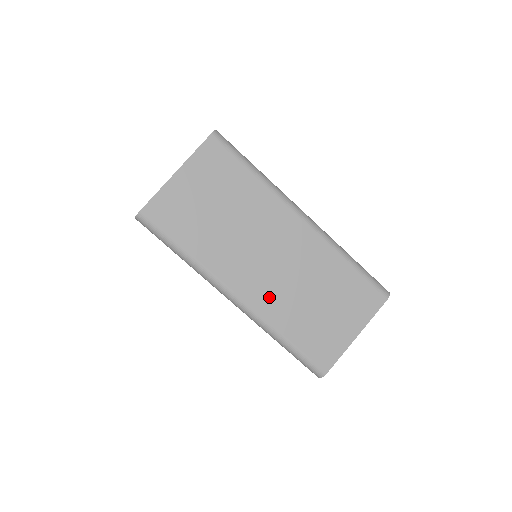
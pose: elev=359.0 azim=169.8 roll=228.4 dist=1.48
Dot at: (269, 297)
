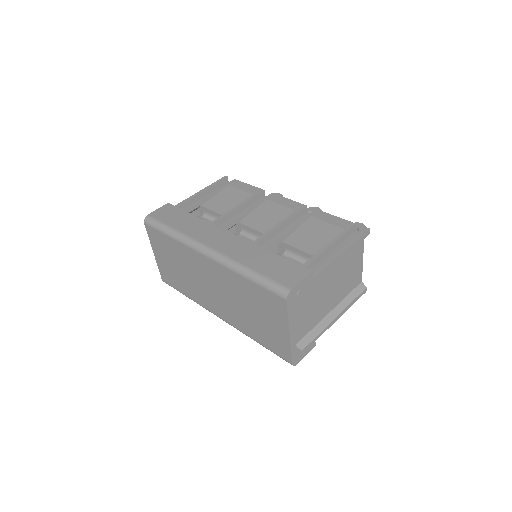
Dot at: (230, 315)
